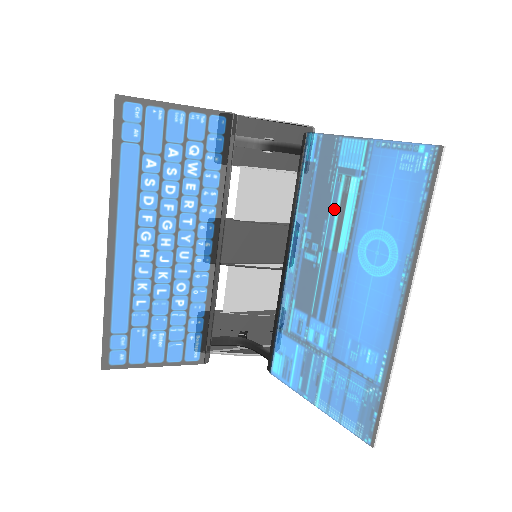
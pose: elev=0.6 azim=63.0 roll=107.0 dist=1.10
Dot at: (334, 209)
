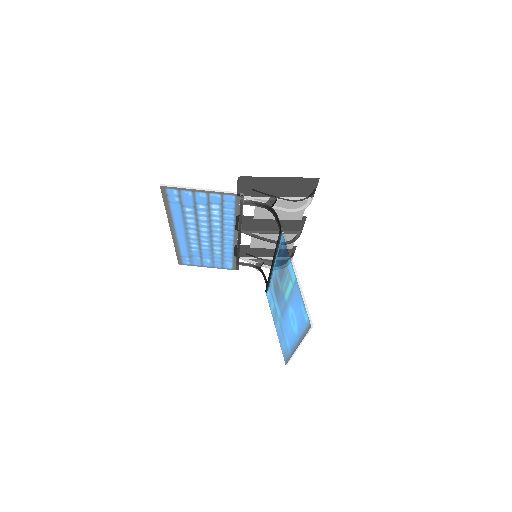
Dot at: (285, 280)
